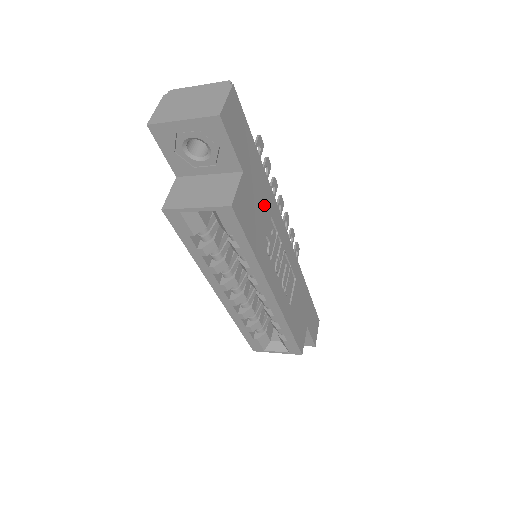
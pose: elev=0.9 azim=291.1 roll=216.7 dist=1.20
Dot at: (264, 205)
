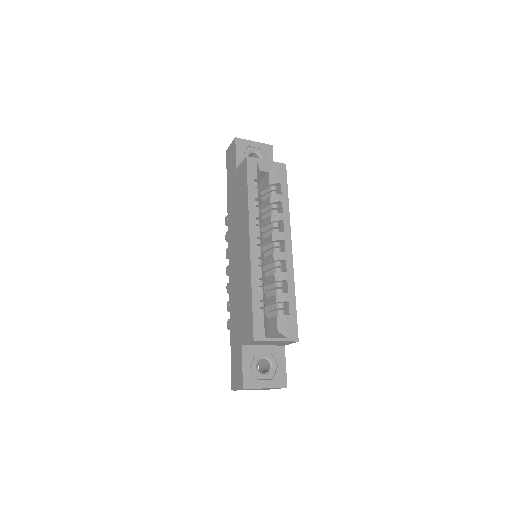
Dot at: occluded
